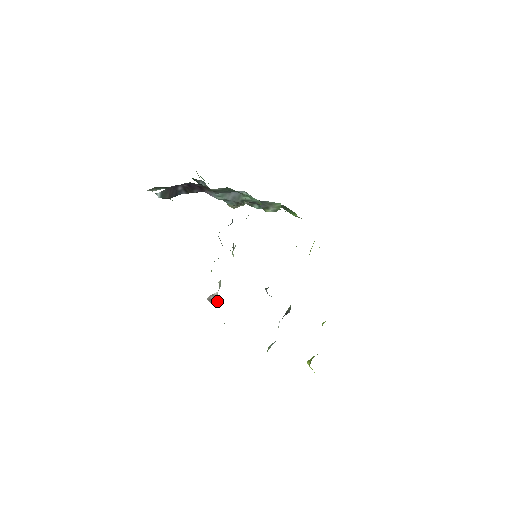
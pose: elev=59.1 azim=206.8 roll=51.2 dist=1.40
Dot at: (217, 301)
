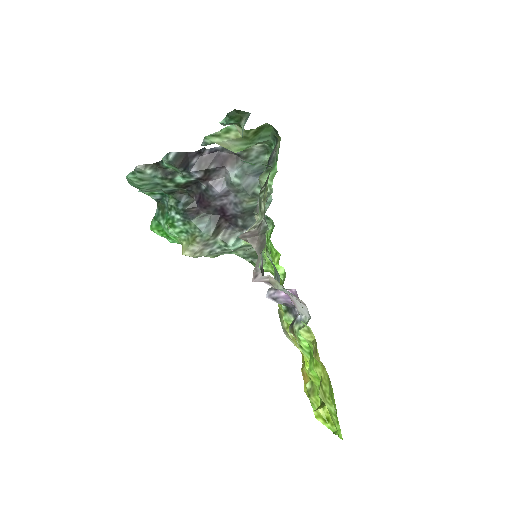
Dot at: (264, 227)
